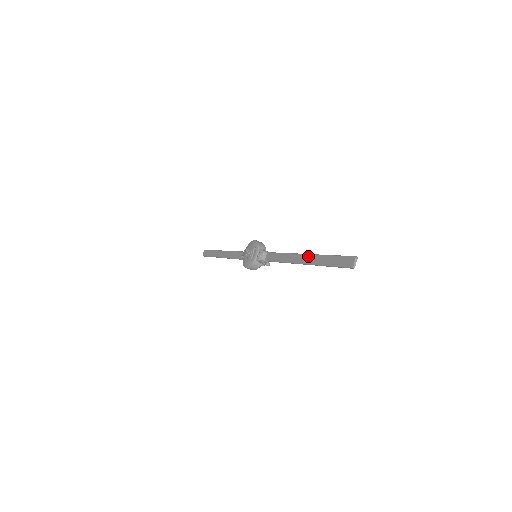
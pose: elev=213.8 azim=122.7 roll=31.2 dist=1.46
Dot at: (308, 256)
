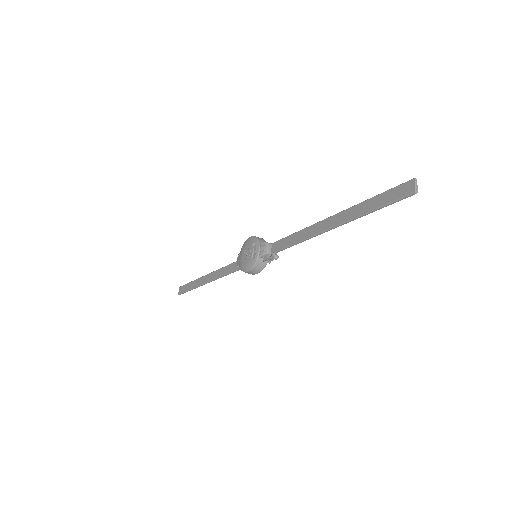
Dot at: (336, 216)
